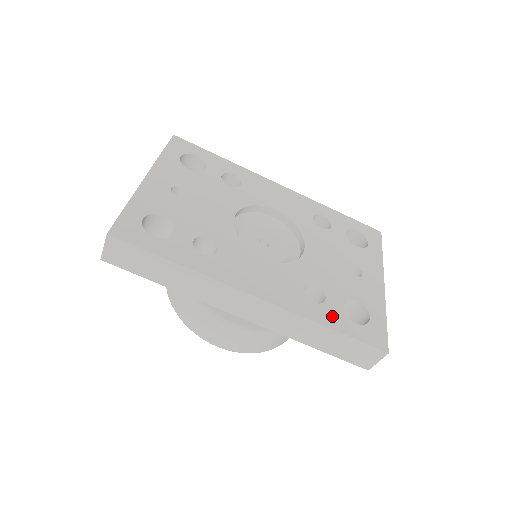
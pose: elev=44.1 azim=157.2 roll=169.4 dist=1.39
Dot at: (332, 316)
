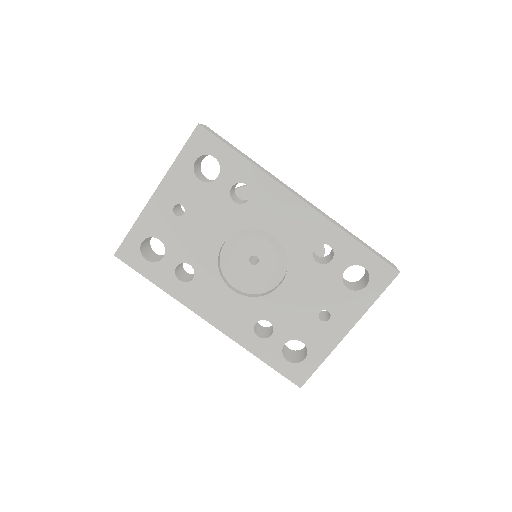
Dot at: (267, 350)
